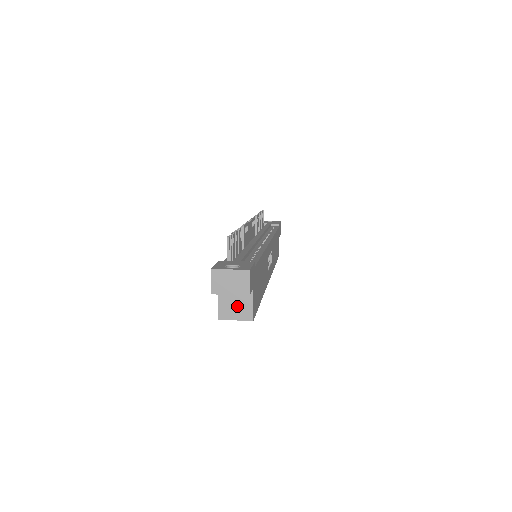
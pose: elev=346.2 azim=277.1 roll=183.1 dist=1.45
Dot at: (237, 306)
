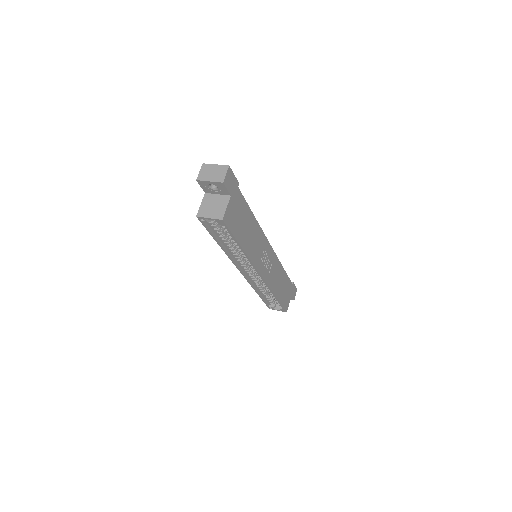
Dot at: (214, 208)
